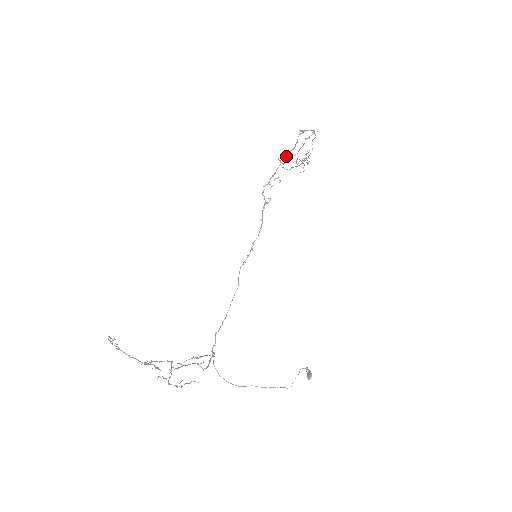
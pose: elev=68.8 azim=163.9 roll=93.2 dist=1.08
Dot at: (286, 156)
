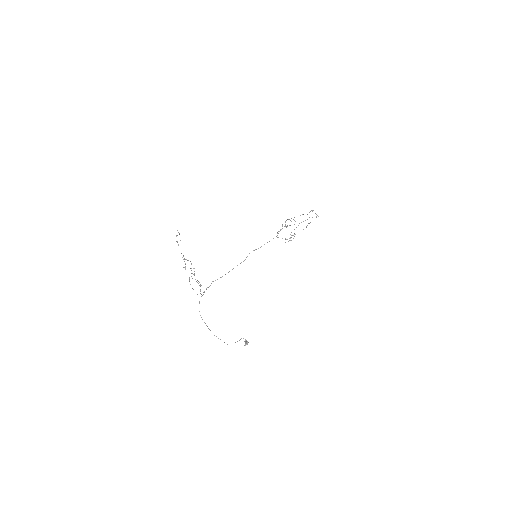
Dot at: (302, 214)
